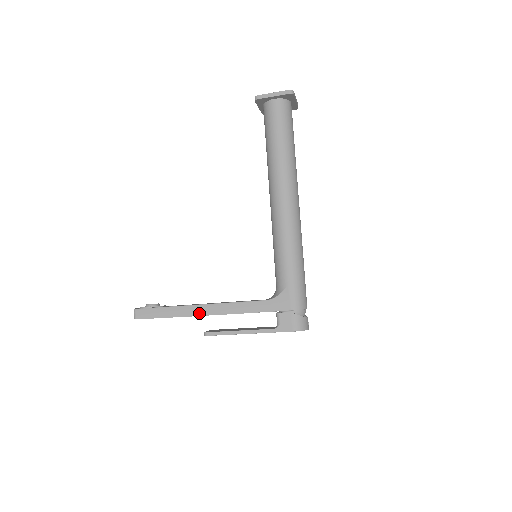
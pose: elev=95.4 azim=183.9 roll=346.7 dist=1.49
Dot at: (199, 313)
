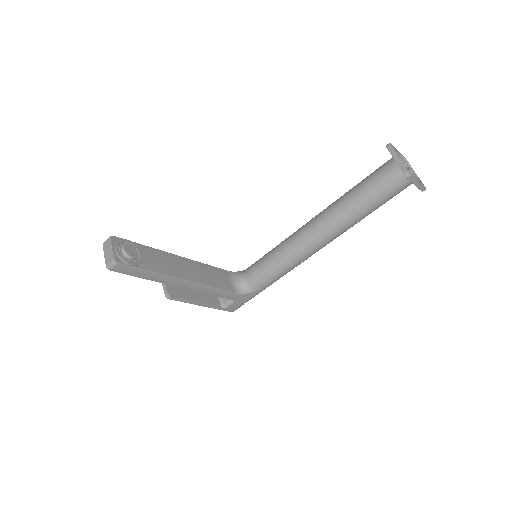
Dot at: (178, 285)
